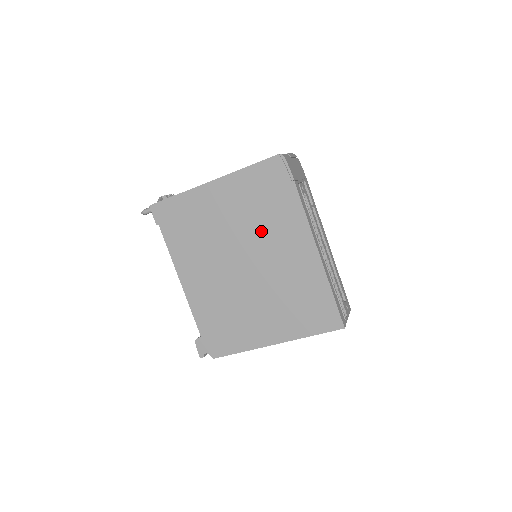
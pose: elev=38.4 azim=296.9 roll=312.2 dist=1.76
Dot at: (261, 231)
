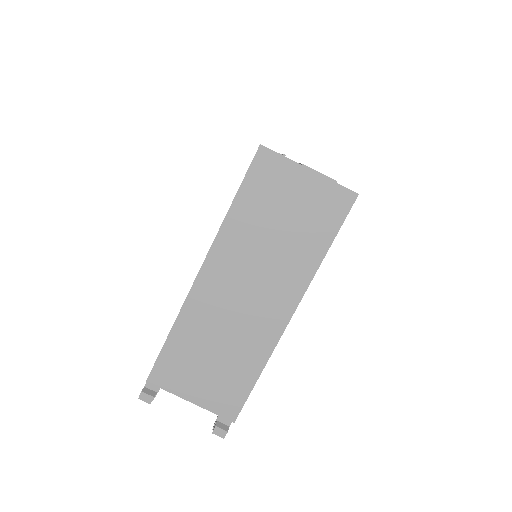
Dot at: occluded
